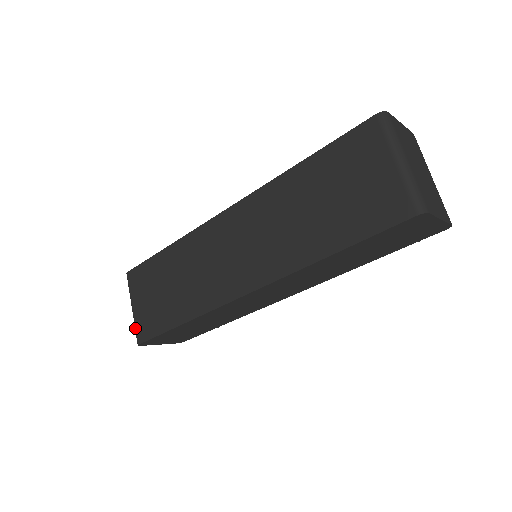
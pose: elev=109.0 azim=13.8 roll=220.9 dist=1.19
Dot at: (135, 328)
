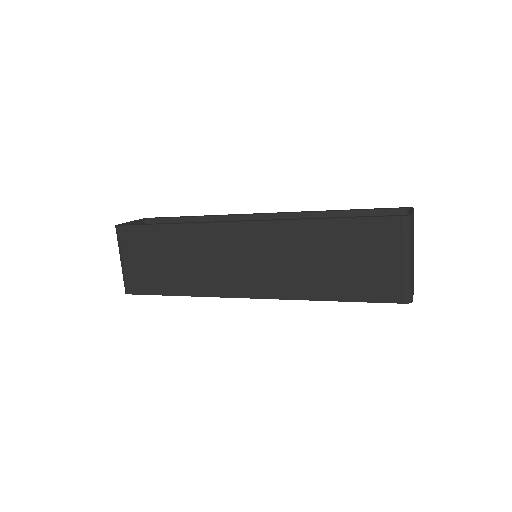
Dot at: (124, 279)
